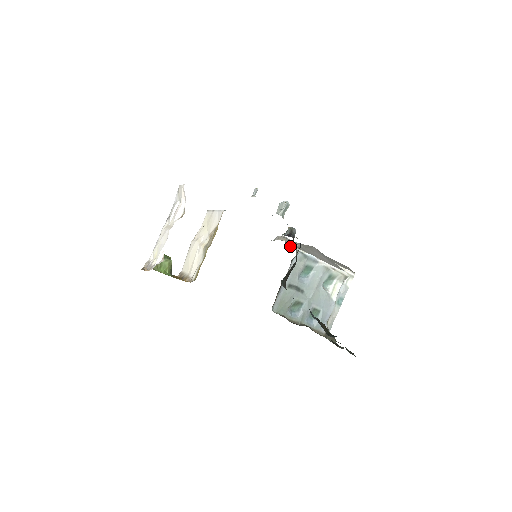
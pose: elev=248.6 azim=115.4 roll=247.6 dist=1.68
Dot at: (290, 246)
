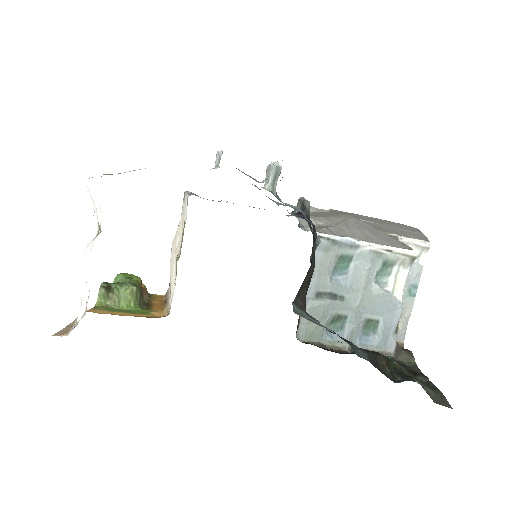
Dot at: (308, 228)
